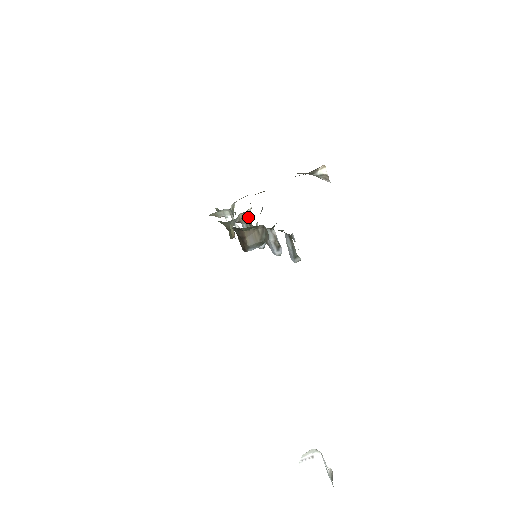
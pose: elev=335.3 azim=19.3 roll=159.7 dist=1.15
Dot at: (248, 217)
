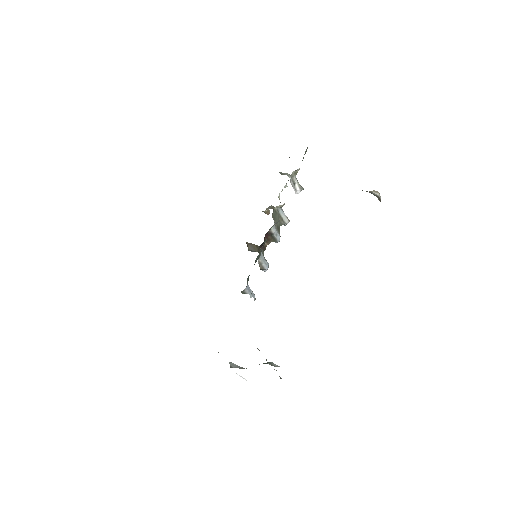
Dot at: (274, 214)
